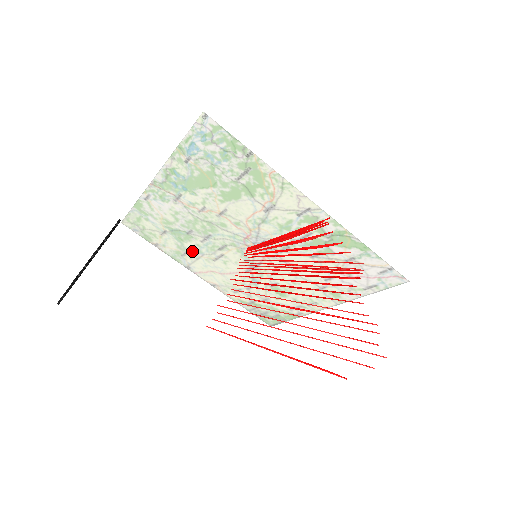
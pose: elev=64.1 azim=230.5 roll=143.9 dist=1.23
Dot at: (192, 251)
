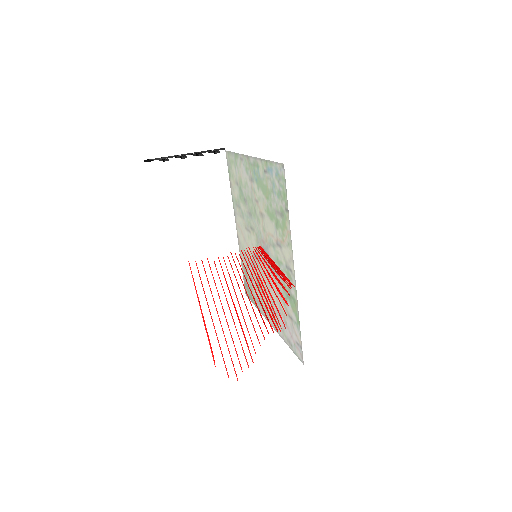
Dot at: (241, 210)
